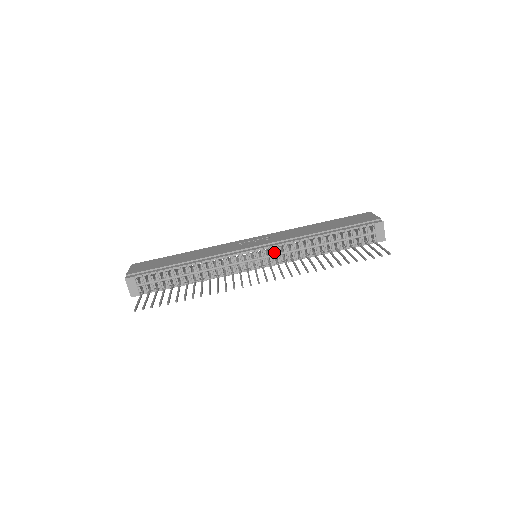
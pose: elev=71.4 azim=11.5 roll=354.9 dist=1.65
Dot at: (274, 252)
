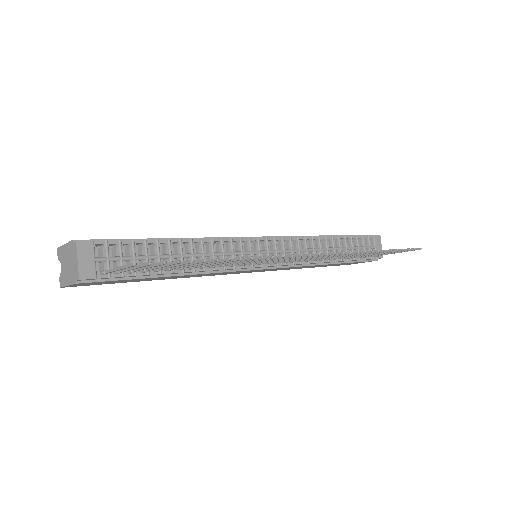
Dot at: occluded
